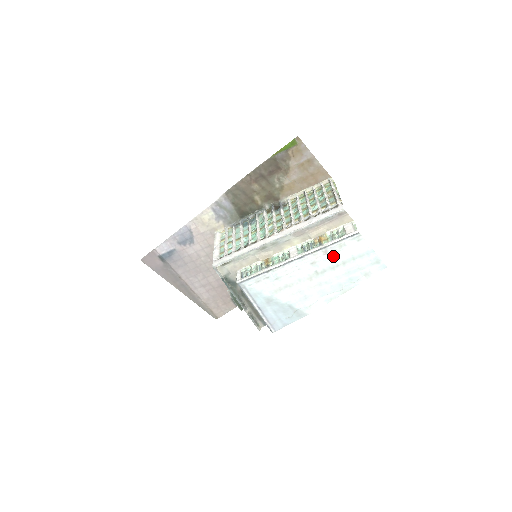
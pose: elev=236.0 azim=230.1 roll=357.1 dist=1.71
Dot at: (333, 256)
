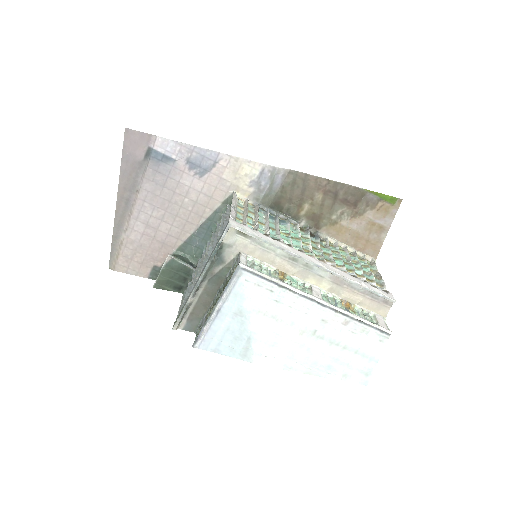
Dot at: (346, 332)
